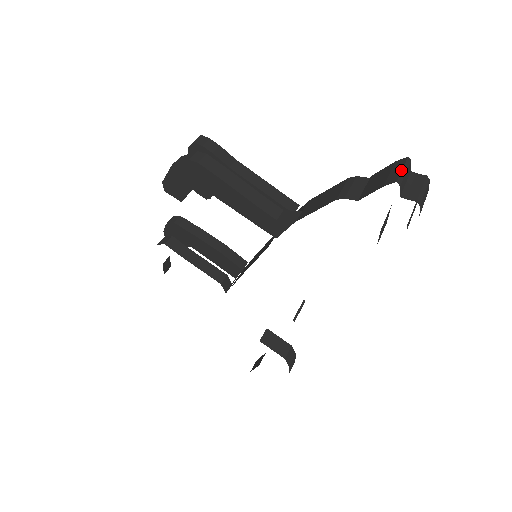
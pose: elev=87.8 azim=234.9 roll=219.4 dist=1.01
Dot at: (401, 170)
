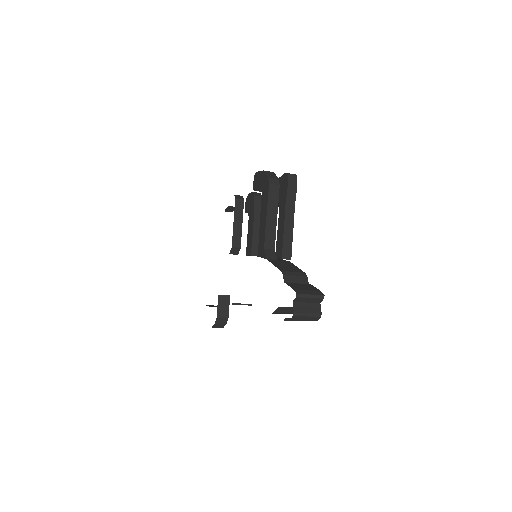
Dot at: (309, 294)
